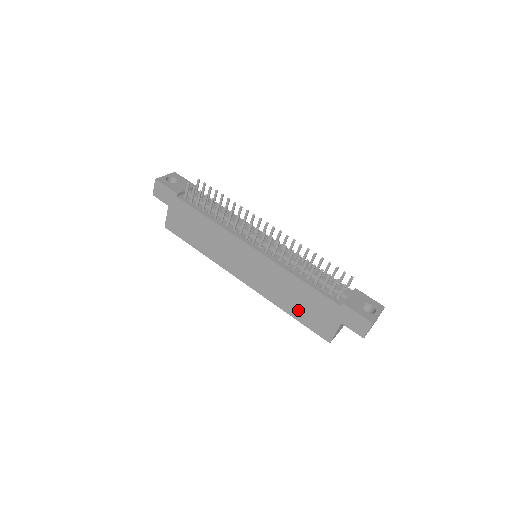
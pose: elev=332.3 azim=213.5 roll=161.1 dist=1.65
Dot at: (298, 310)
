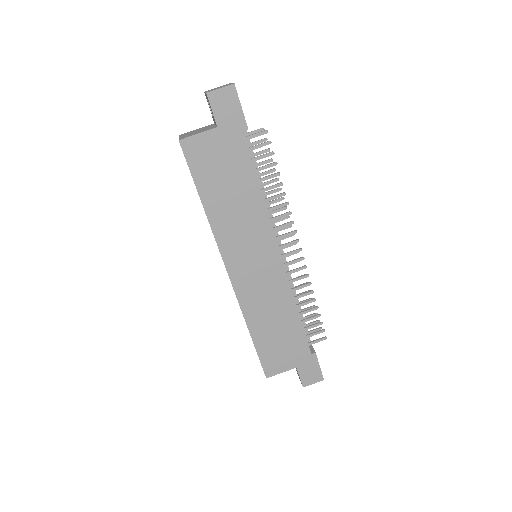
Dot at: (266, 336)
